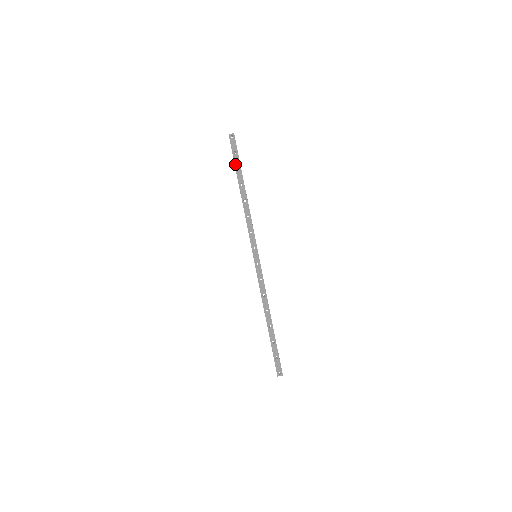
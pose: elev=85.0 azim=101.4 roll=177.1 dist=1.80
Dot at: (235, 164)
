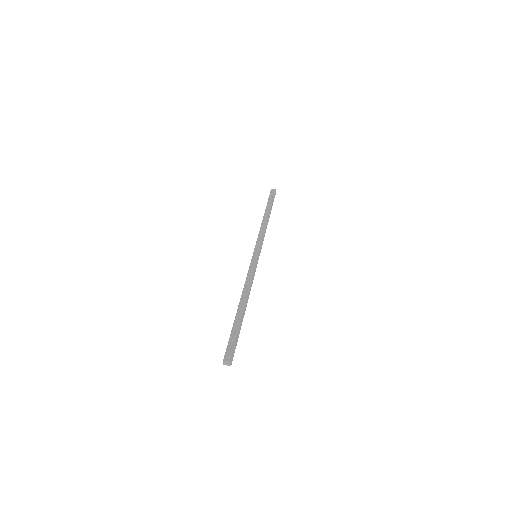
Dot at: (268, 202)
